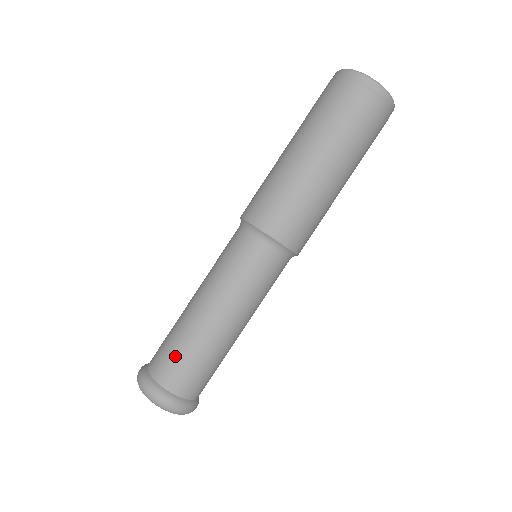
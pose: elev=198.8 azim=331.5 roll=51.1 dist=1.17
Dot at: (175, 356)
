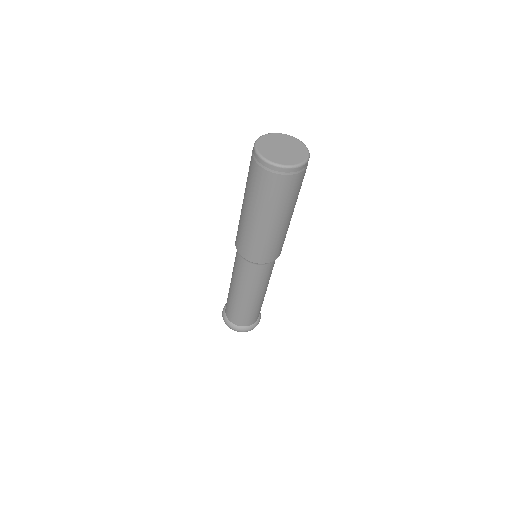
Dot at: (227, 303)
